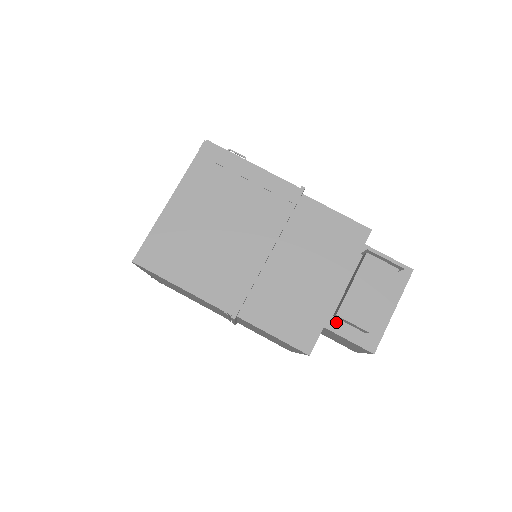
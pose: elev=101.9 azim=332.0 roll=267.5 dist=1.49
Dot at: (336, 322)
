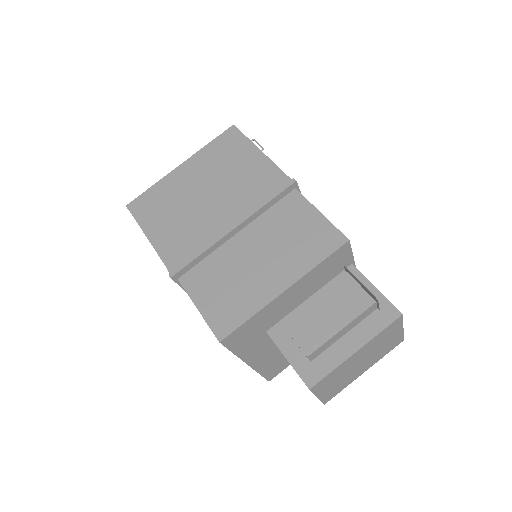
Dot at: (285, 337)
